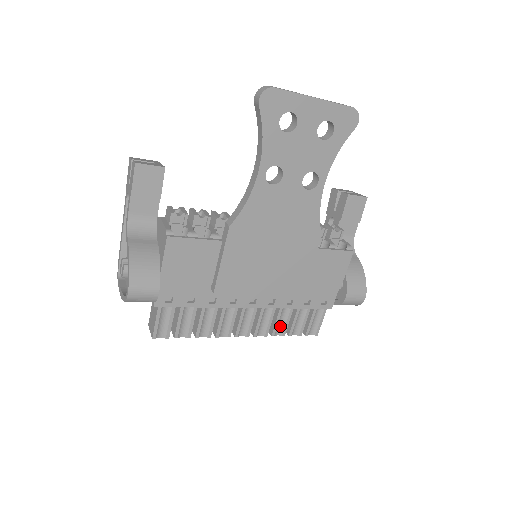
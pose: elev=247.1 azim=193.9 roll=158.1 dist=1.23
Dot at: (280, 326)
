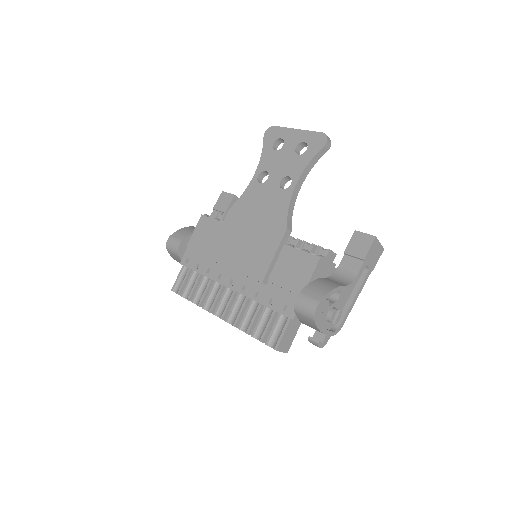
Dot at: (248, 322)
